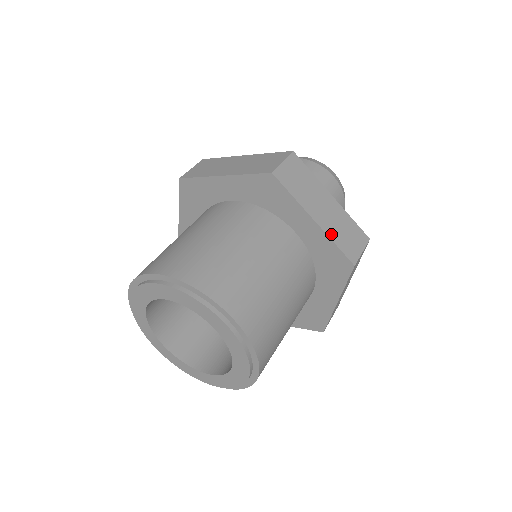
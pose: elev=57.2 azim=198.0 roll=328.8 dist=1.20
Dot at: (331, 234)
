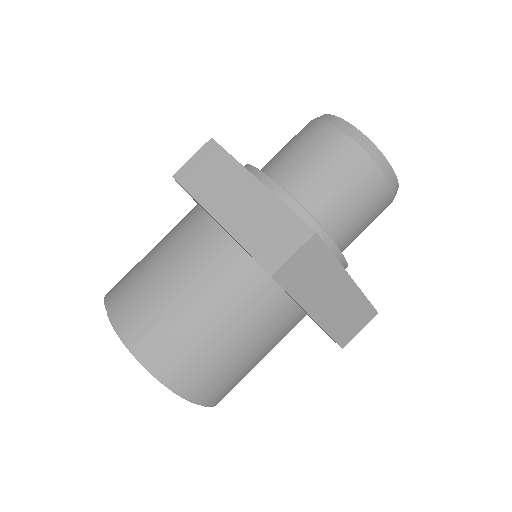
Dot at: (242, 237)
